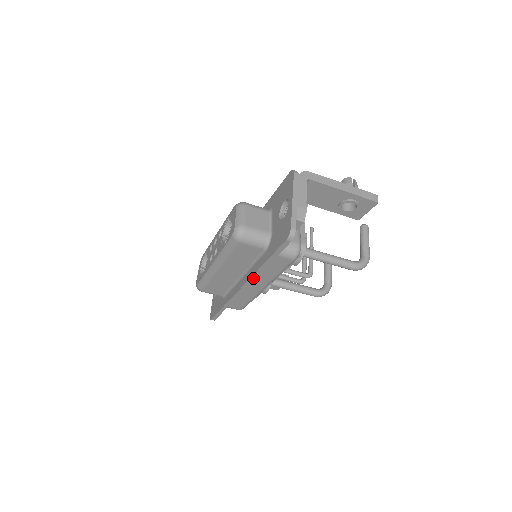
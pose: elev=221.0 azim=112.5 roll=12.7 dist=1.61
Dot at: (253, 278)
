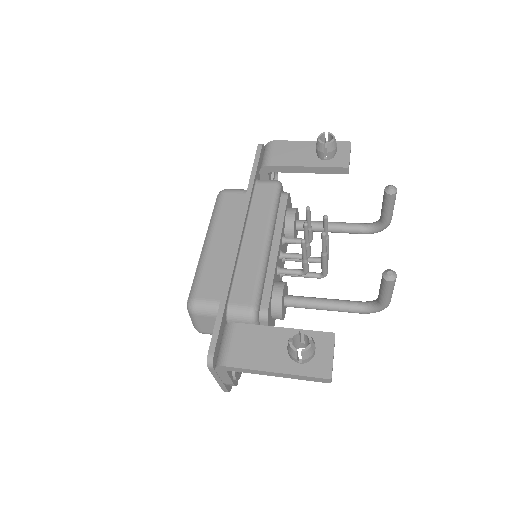
Dot at: occluded
